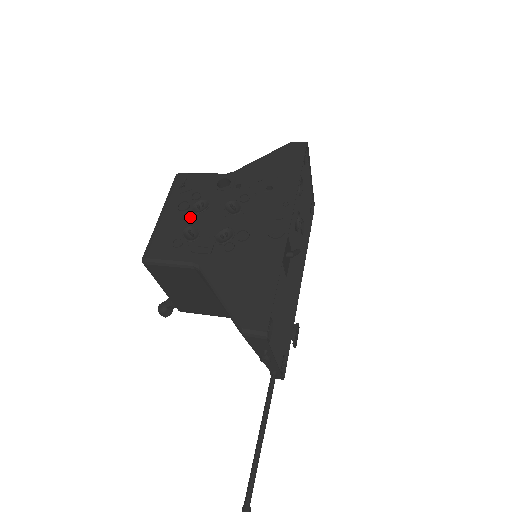
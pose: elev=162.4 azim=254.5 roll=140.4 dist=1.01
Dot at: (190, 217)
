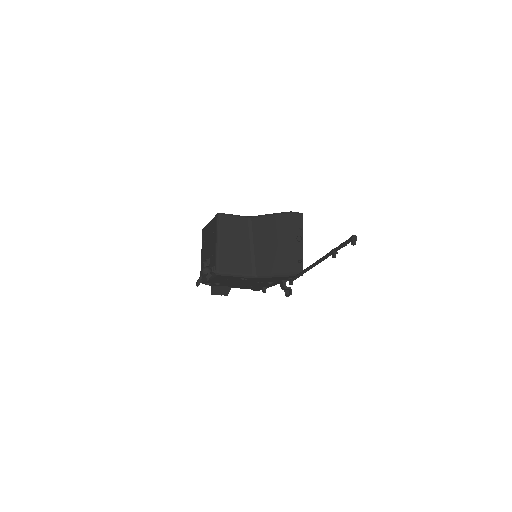
Dot at: occluded
